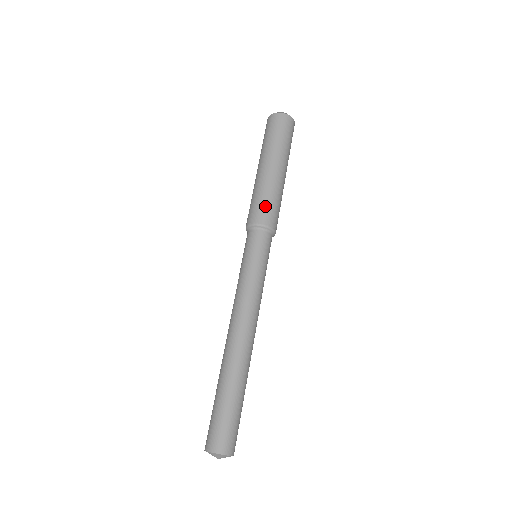
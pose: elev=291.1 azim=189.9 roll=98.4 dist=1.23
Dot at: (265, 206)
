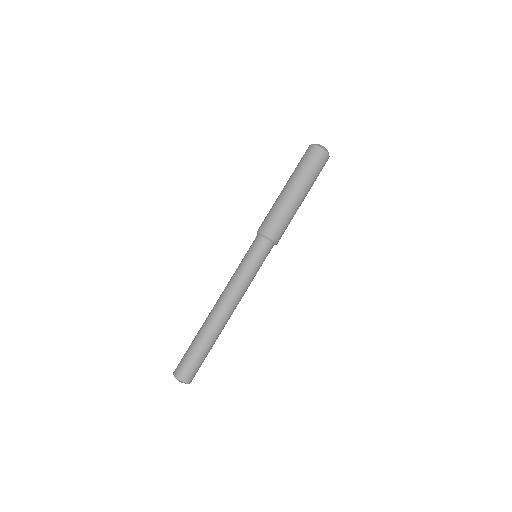
Dot at: (276, 223)
